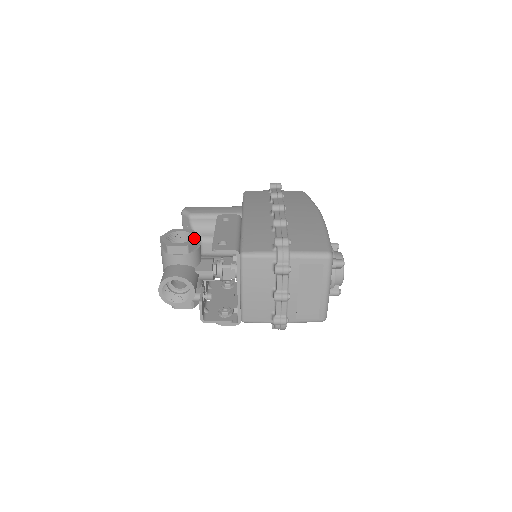
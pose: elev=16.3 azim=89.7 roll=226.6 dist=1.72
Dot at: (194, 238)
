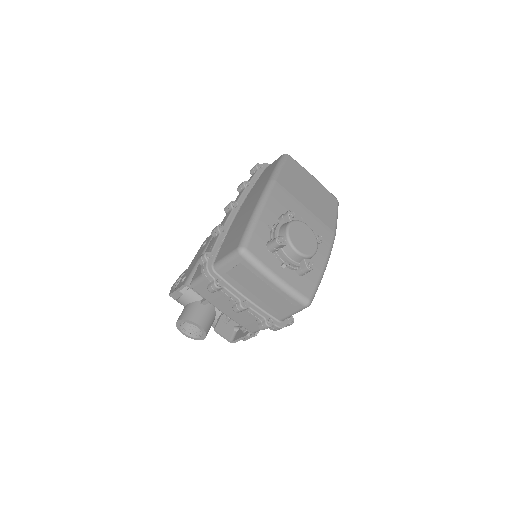
Dot at: occluded
